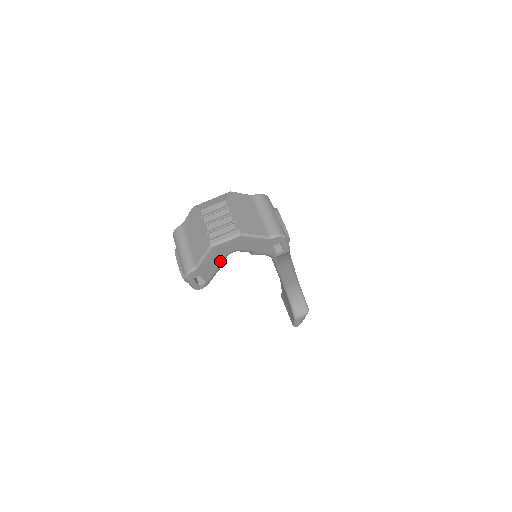
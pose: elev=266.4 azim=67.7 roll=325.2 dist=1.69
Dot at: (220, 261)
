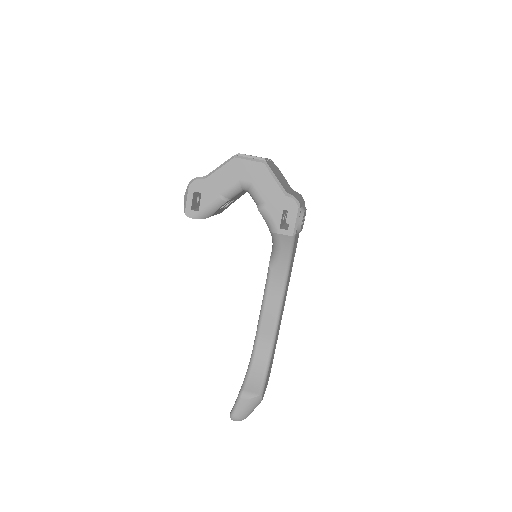
Dot at: (229, 187)
